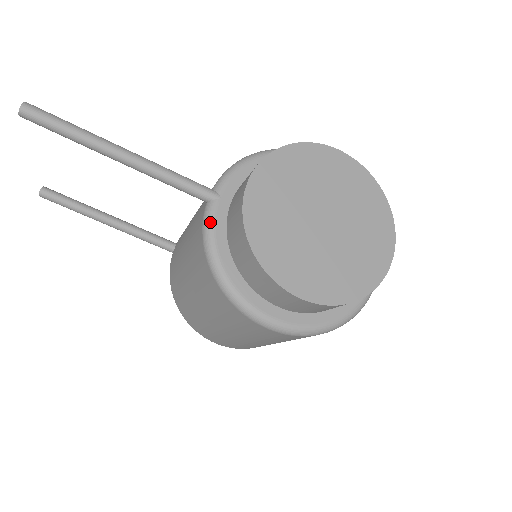
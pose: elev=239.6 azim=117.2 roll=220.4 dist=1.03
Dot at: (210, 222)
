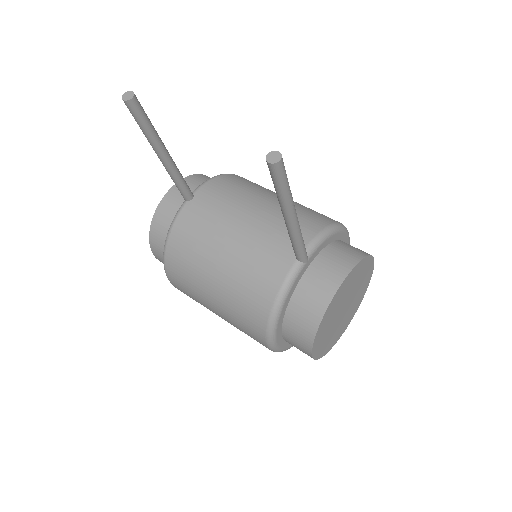
Dot at: (294, 279)
